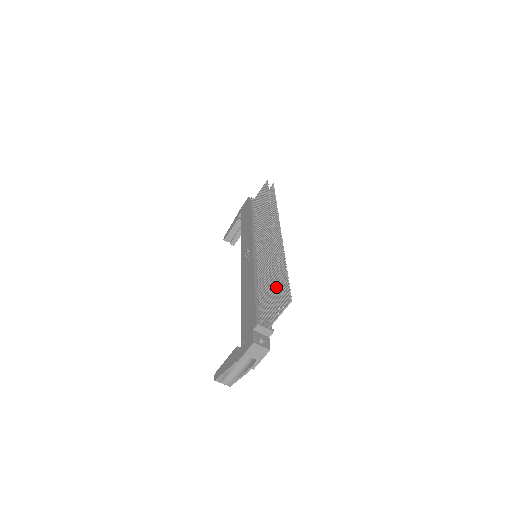
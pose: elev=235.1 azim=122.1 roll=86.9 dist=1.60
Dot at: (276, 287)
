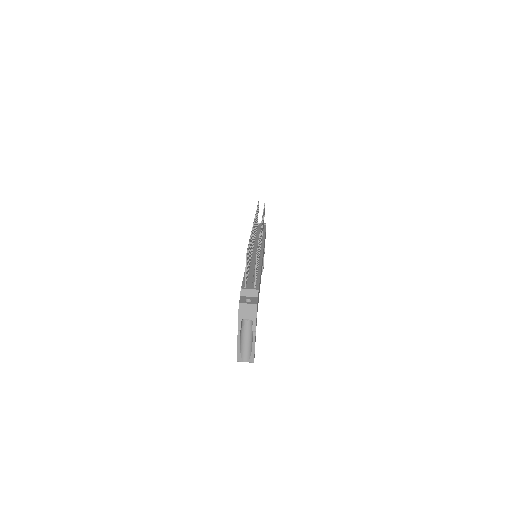
Dot at: occluded
